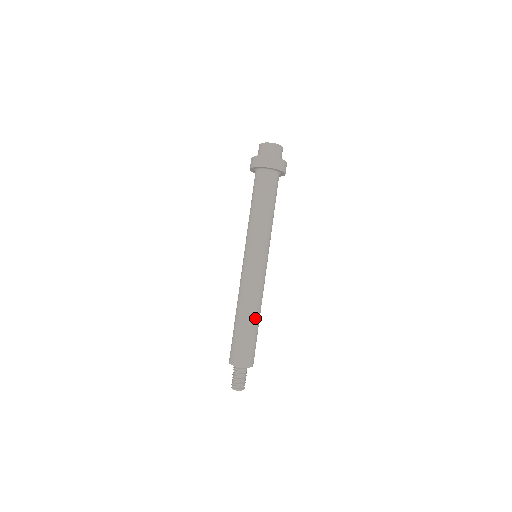
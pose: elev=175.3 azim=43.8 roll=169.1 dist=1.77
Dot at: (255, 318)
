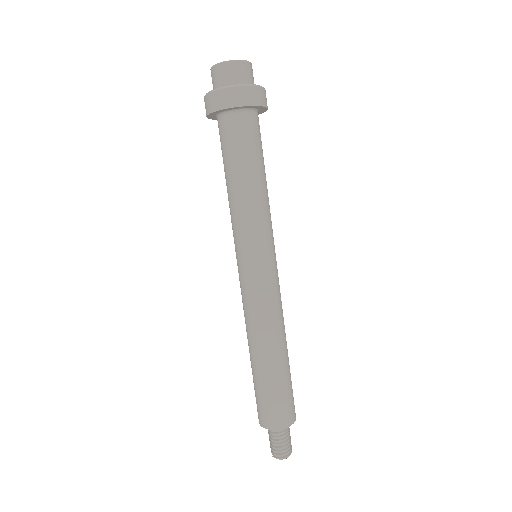
Dot at: (274, 355)
